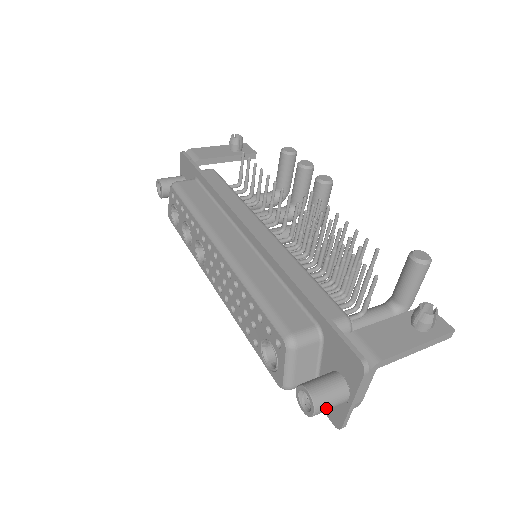
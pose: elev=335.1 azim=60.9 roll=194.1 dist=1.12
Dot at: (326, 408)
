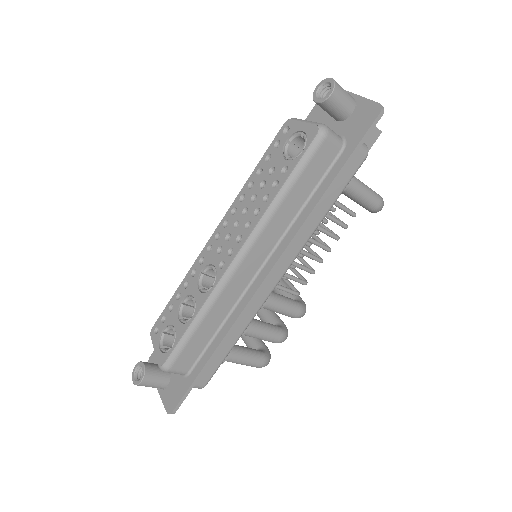
Dot at: occluded
